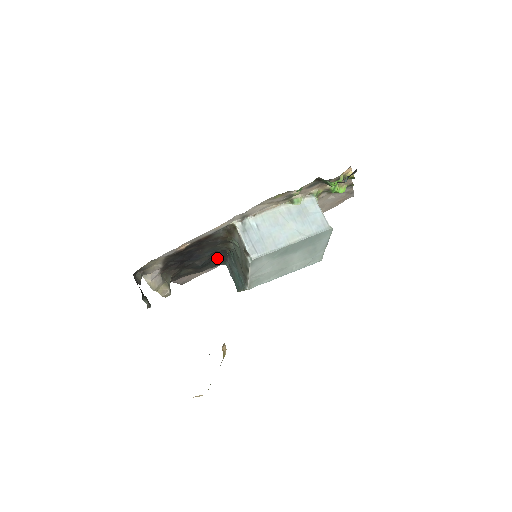
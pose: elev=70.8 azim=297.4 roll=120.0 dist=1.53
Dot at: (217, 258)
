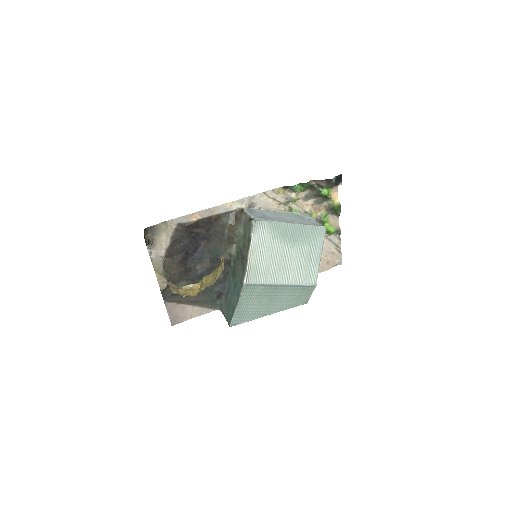
Dot at: (215, 283)
